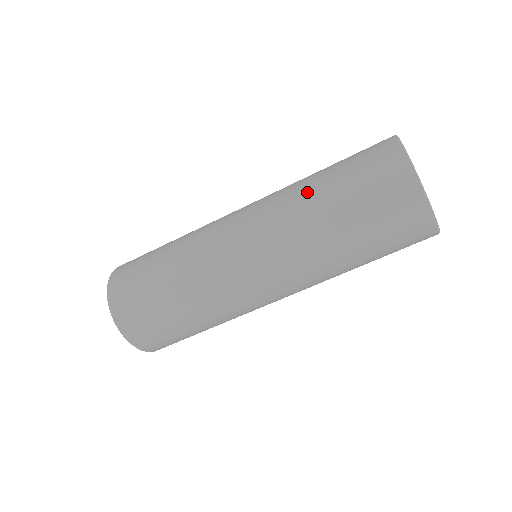
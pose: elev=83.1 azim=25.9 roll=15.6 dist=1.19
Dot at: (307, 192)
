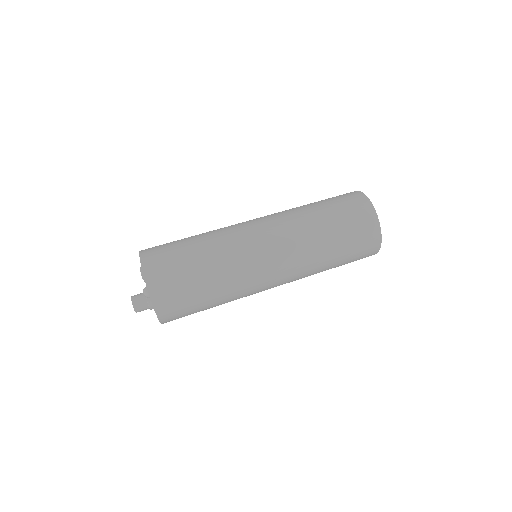
Dot at: (301, 206)
